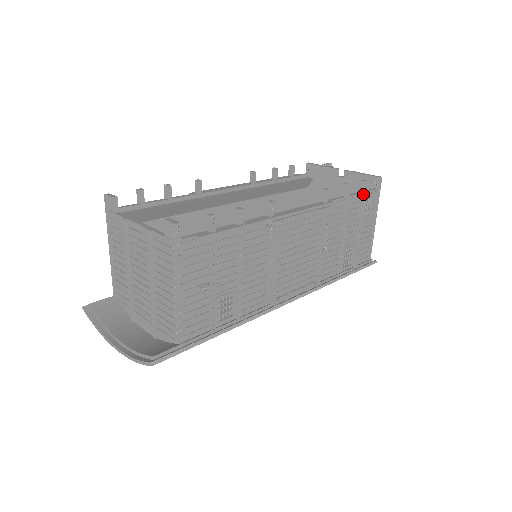
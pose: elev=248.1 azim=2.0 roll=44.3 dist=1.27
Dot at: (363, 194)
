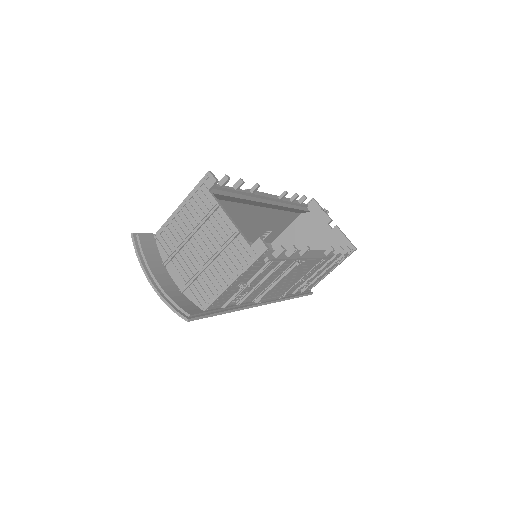
Dot at: (342, 256)
